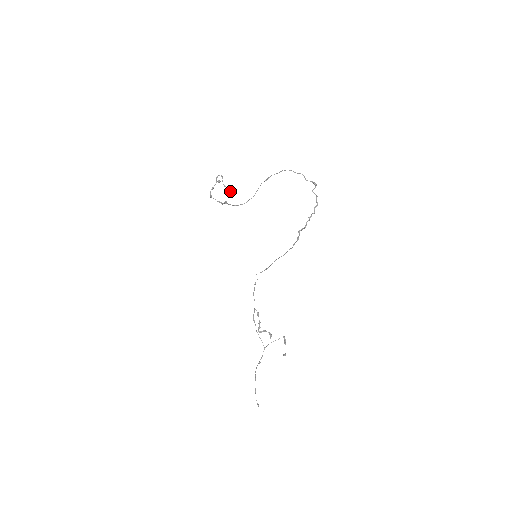
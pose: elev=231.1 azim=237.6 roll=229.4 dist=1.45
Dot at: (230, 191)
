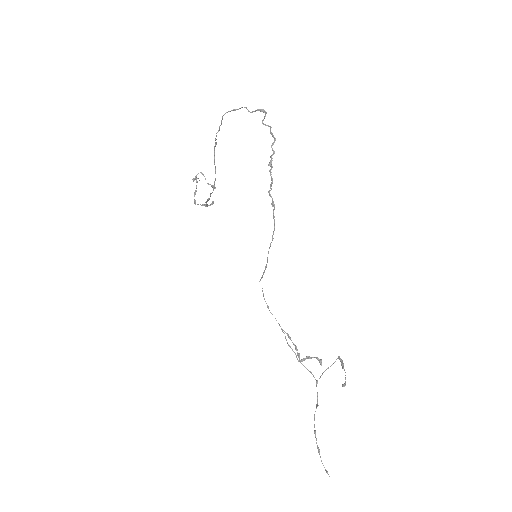
Dot at: (215, 187)
